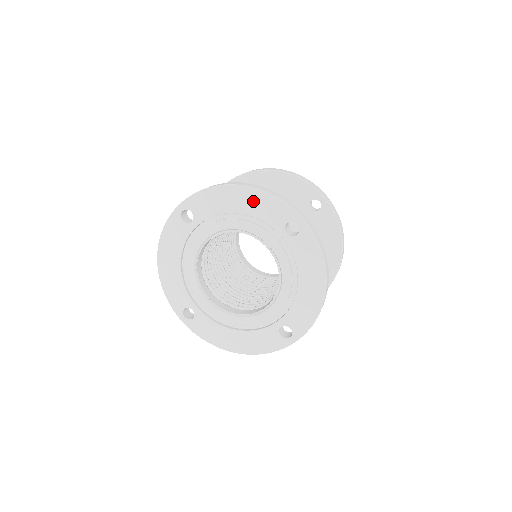
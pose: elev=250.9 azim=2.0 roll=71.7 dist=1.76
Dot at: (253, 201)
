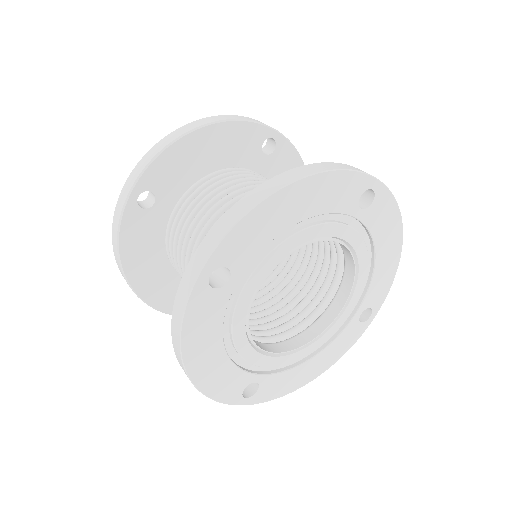
Dot at: (316, 194)
